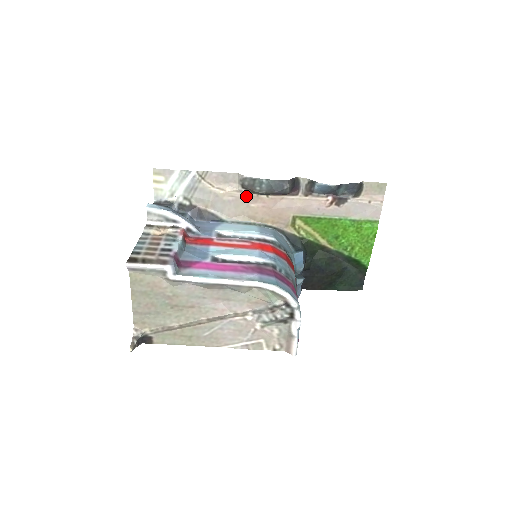
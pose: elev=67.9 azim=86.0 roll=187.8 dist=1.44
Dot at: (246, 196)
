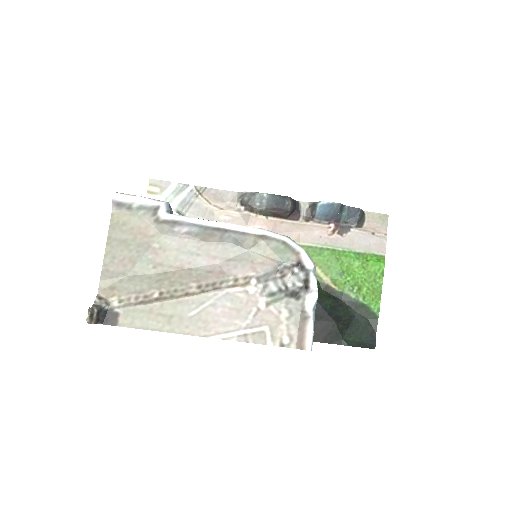
Dot at: (244, 216)
